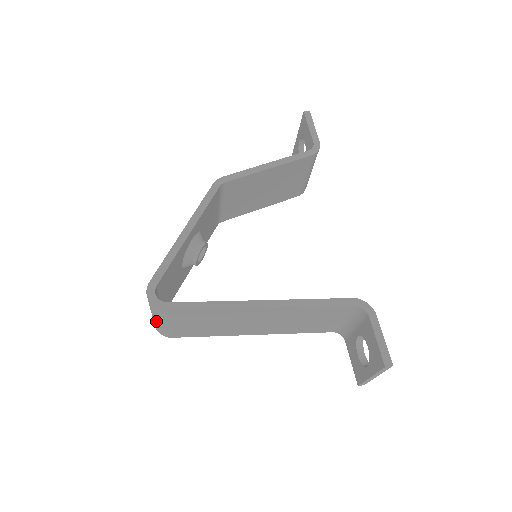
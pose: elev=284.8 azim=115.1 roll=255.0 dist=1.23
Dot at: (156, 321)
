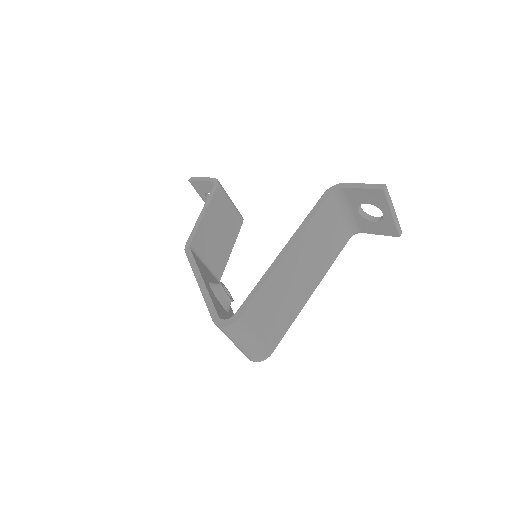
Dot at: (247, 346)
